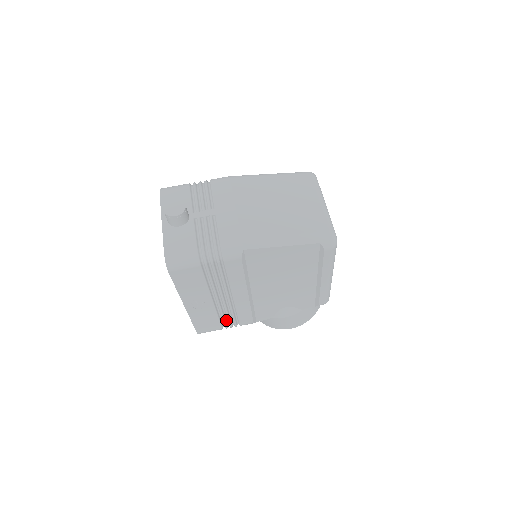
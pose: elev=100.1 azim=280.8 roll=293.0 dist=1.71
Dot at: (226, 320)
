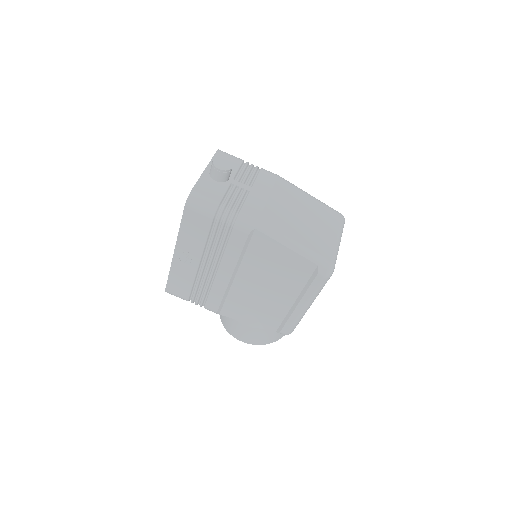
Dot at: (197, 293)
